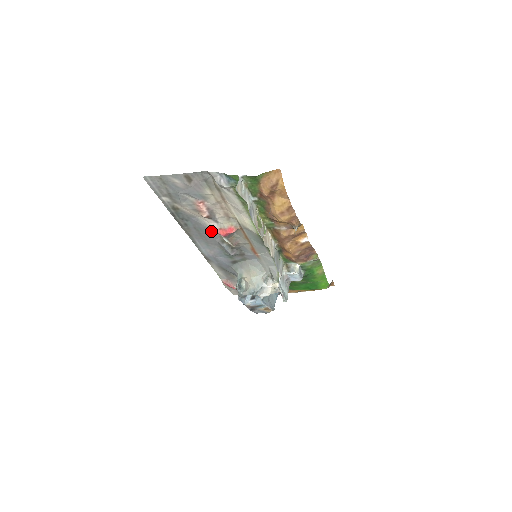
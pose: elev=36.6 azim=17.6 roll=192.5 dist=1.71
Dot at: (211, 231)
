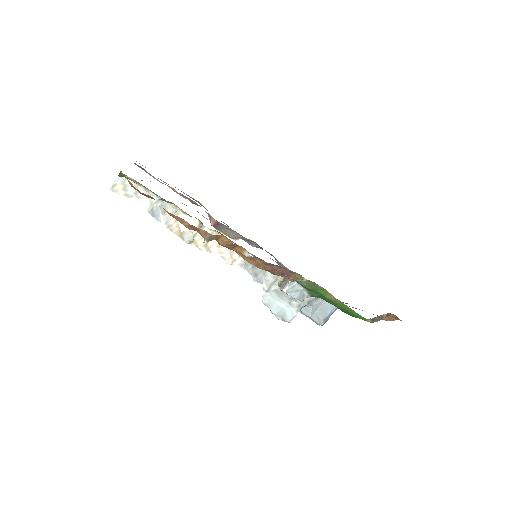
Dot at: occluded
